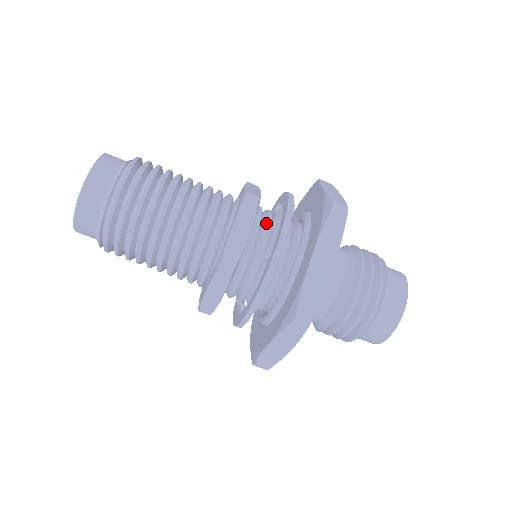
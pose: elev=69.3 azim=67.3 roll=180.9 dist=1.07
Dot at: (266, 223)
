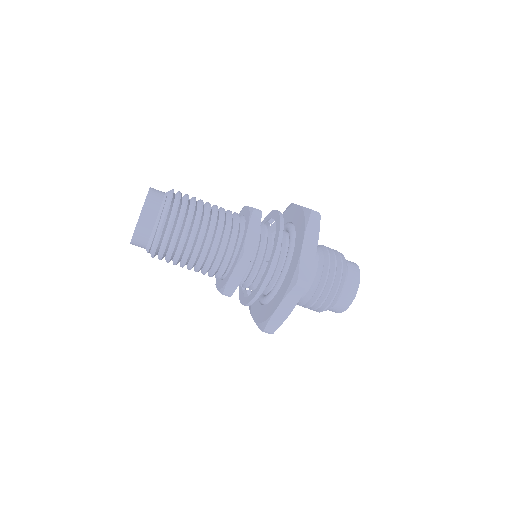
Dot at: (259, 259)
